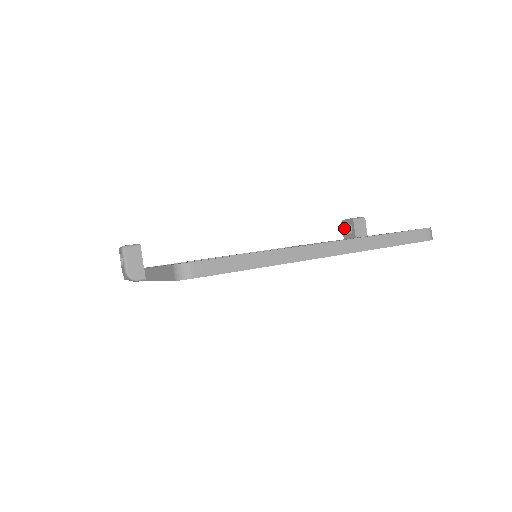
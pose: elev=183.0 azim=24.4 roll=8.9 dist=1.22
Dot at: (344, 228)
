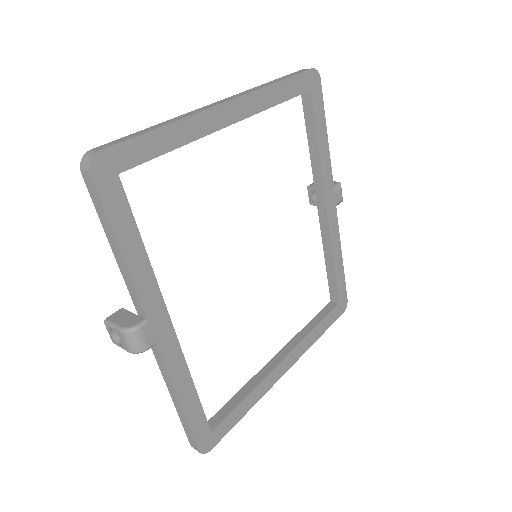
Dot at: (316, 203)
